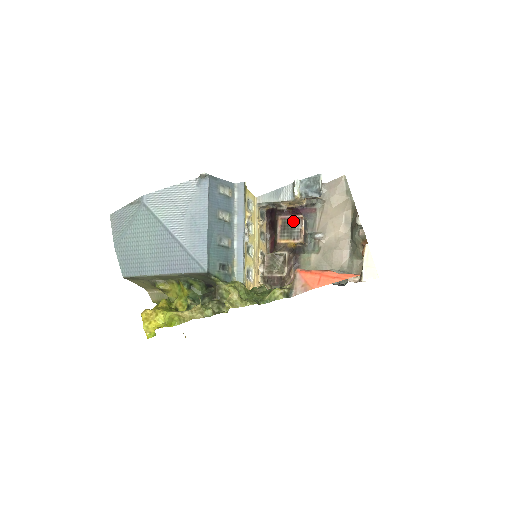
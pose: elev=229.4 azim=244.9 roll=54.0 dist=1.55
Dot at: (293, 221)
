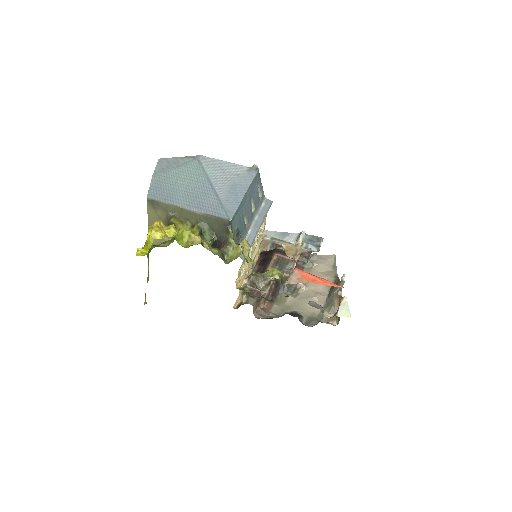
Dot at: (287, 261)
